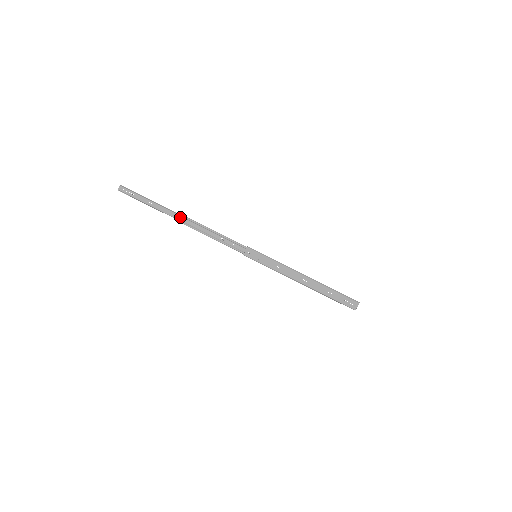
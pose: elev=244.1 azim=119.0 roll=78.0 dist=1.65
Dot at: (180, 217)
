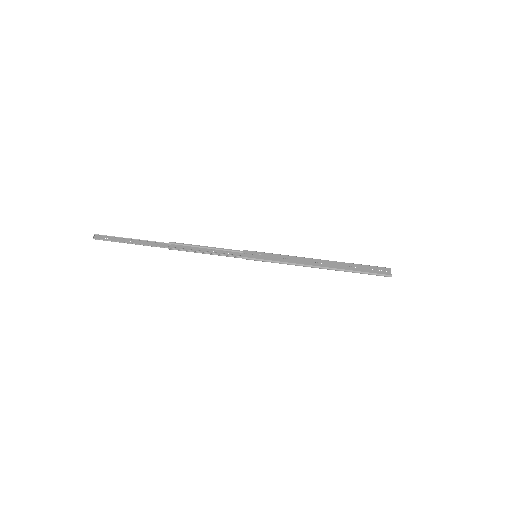
Dot at: (163, 245)
